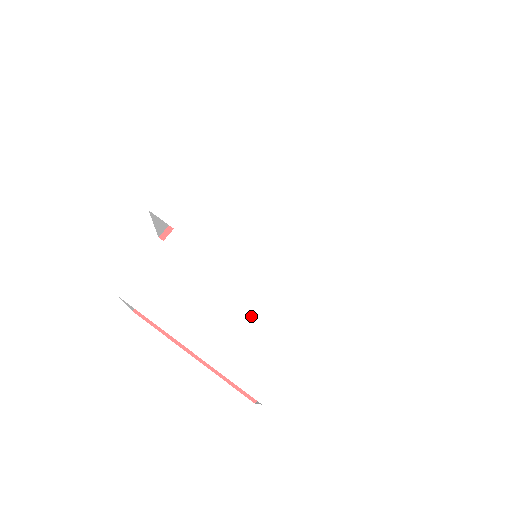
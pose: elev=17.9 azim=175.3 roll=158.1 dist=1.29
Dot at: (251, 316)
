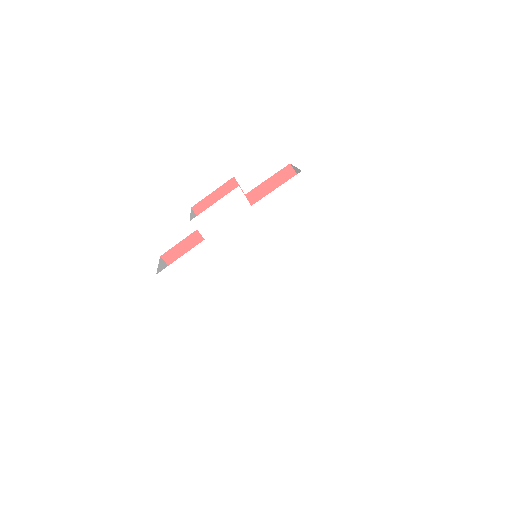
Dot at: (238, 308)
